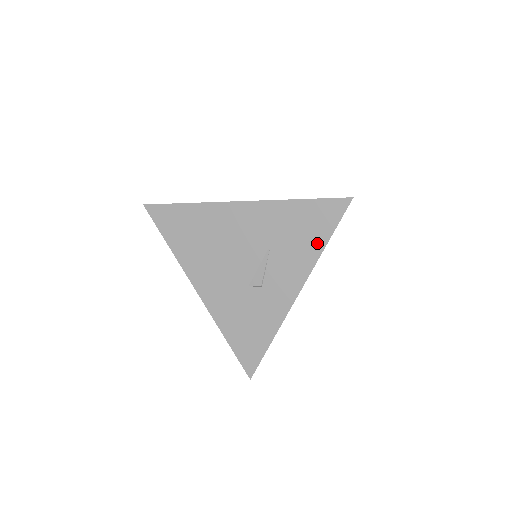
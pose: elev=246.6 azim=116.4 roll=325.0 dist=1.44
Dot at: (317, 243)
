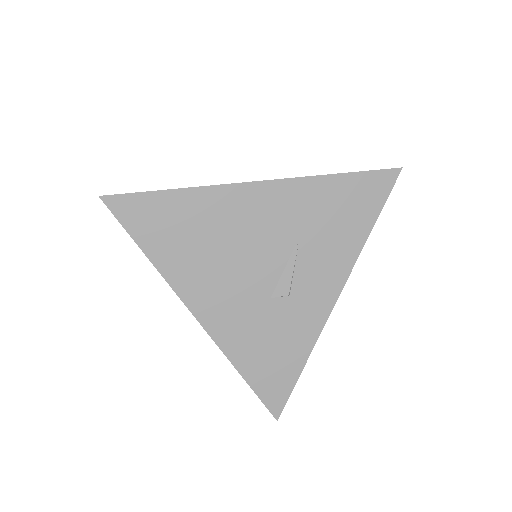
Dot at: (360, 230)
